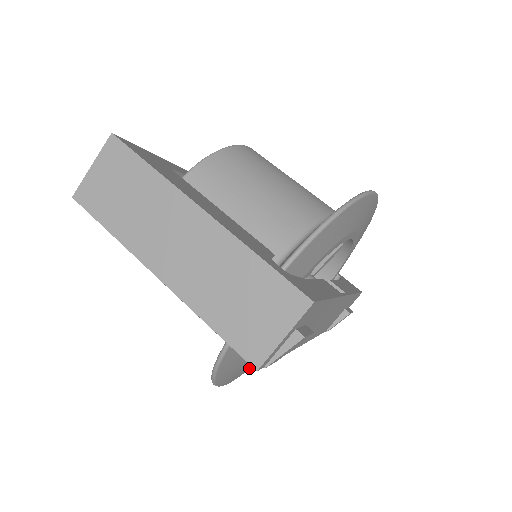
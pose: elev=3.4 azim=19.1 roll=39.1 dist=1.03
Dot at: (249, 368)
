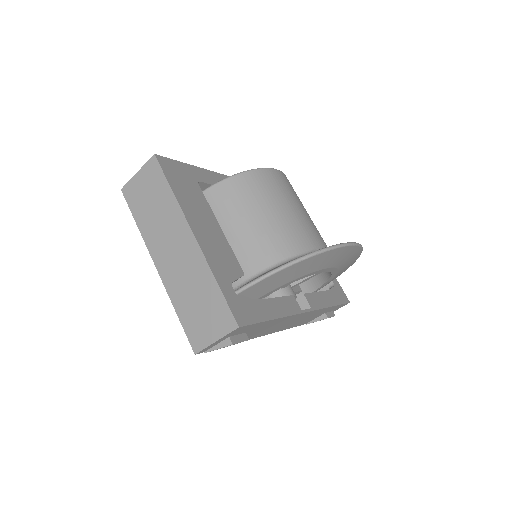
Dot at: occluded
